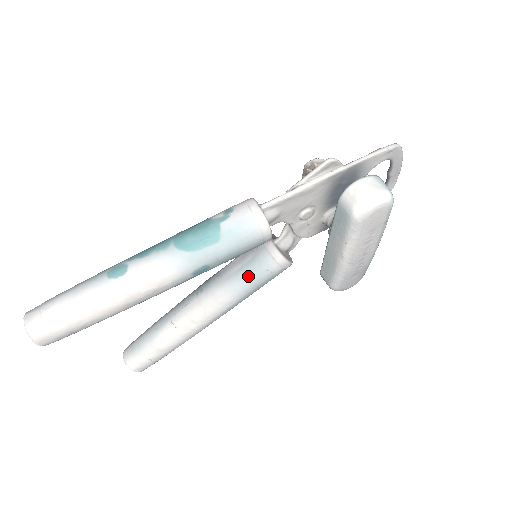
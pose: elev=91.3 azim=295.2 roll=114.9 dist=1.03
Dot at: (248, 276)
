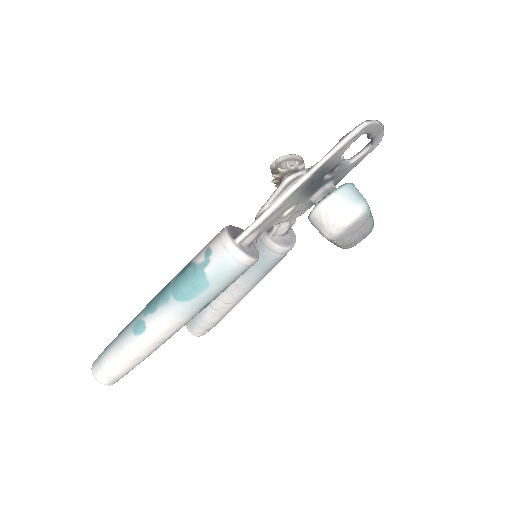
Dot at: (257, 268)
